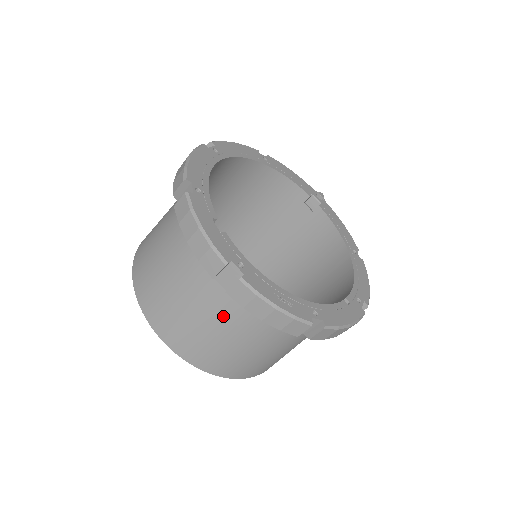
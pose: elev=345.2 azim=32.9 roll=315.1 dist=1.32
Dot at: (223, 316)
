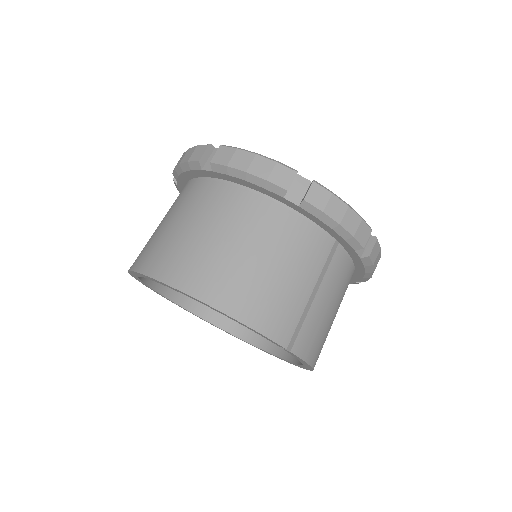
Dot at: (213, 211)
